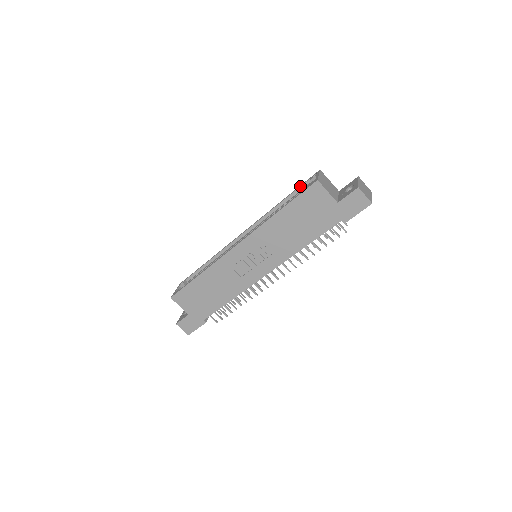
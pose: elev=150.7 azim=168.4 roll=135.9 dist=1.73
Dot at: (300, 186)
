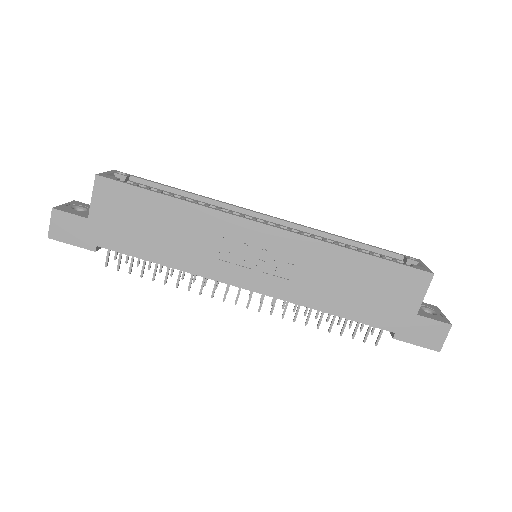
Dot at: (387, 250)
